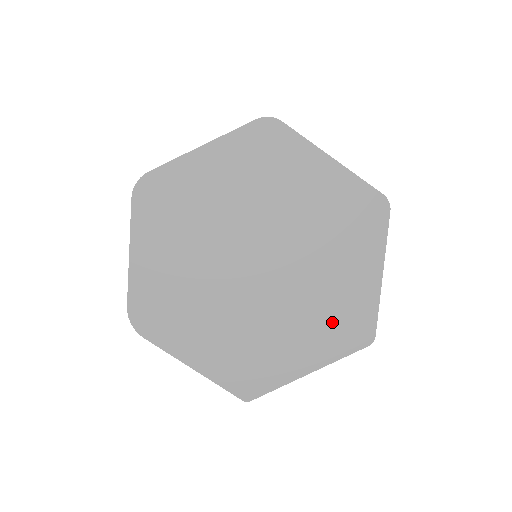
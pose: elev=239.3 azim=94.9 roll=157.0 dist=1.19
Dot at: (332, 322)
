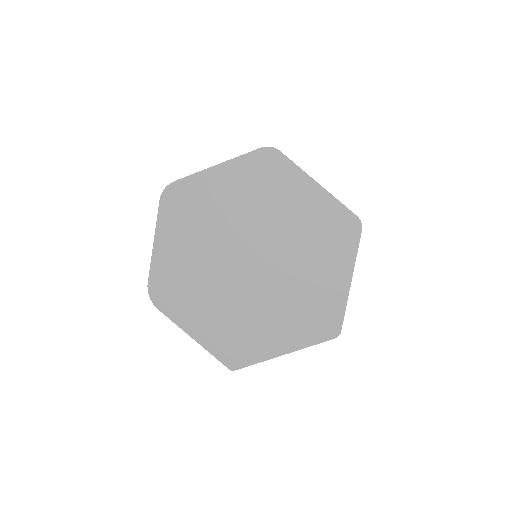
Dot at: (306, 315)
